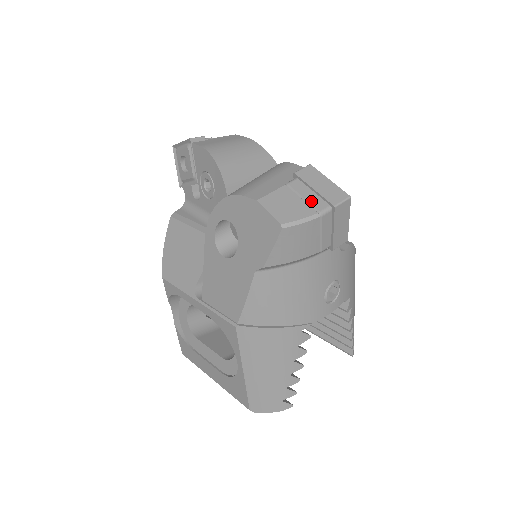
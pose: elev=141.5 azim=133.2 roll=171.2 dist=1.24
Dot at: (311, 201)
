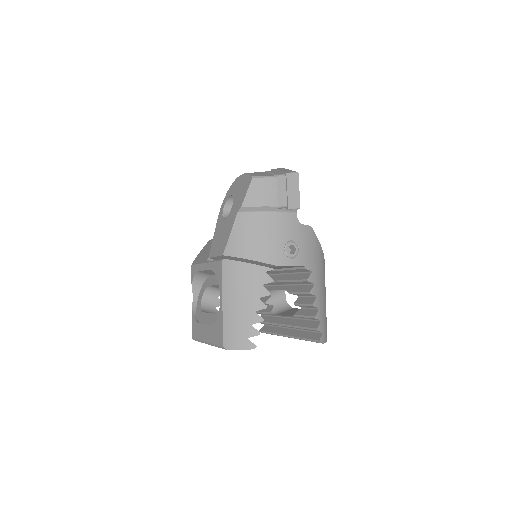
Dot at: (275, 173)
